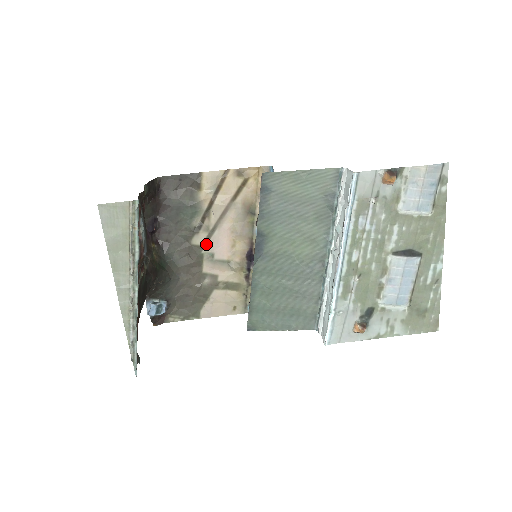
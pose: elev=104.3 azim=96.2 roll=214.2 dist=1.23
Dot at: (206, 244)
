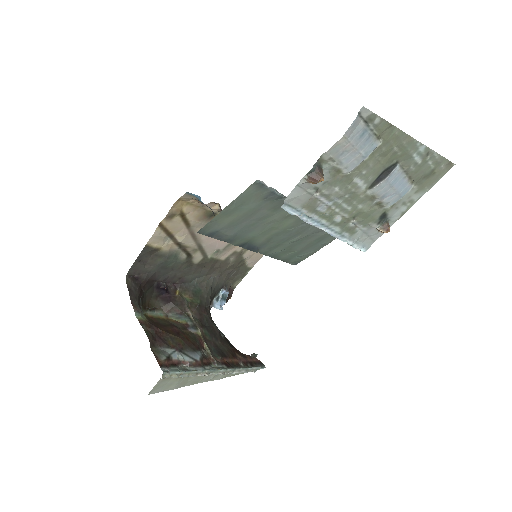
Dot at: (205, 254)
